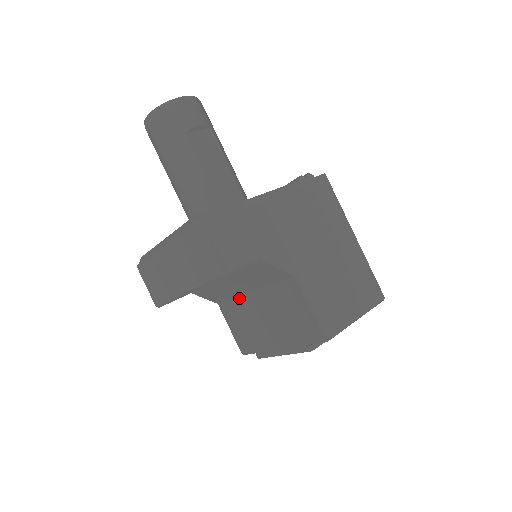
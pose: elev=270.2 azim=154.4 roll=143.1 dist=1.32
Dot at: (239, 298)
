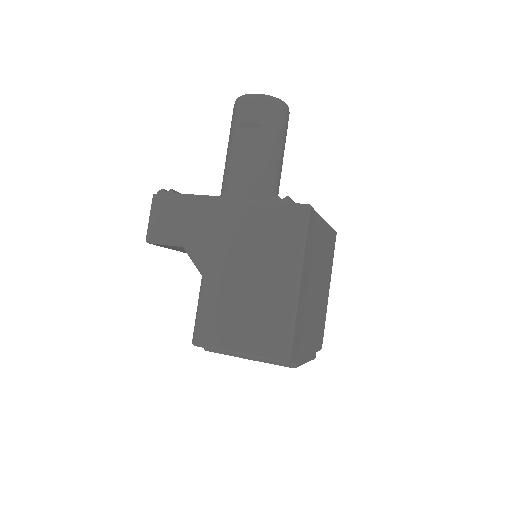
Dot at: occluded
